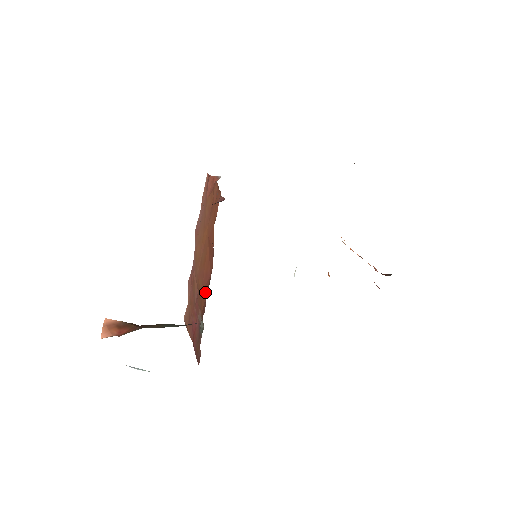
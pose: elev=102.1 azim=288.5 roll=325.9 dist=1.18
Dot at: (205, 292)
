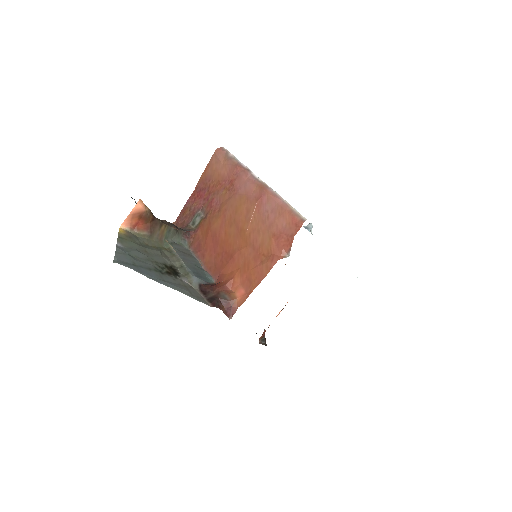
Dot at: (206, 245)
